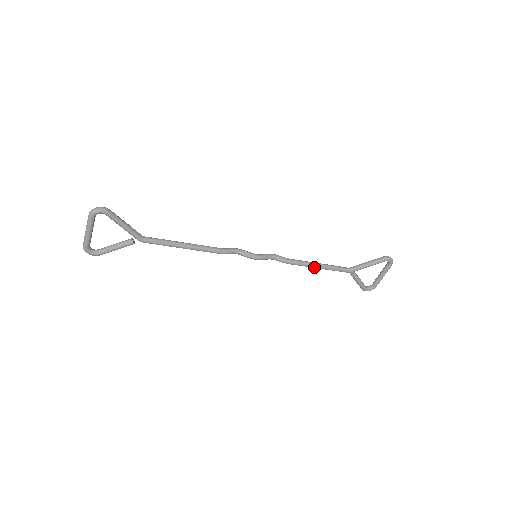
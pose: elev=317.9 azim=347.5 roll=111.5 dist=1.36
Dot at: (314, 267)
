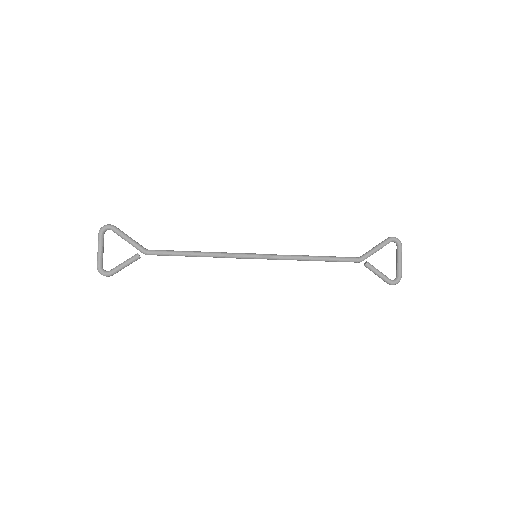
Dot at: (319, 259)
